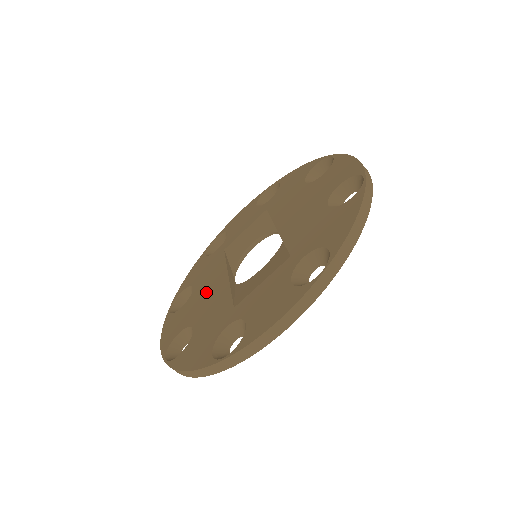
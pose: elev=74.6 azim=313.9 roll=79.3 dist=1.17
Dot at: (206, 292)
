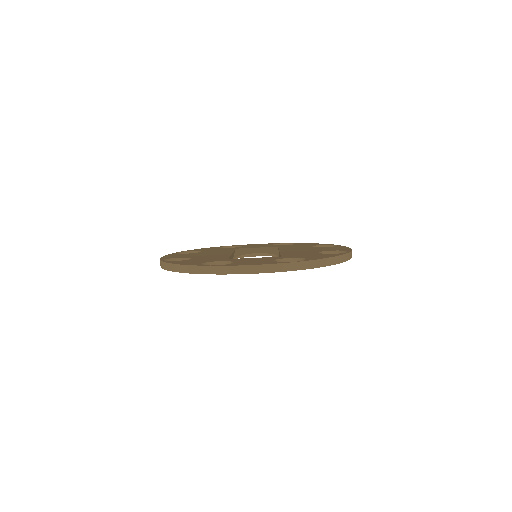
Dot at: (211, 253)
